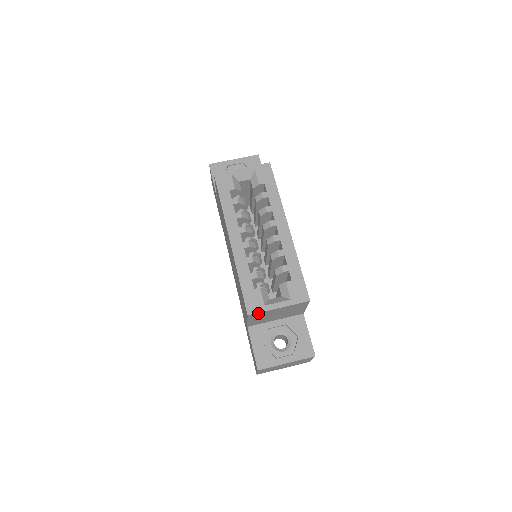
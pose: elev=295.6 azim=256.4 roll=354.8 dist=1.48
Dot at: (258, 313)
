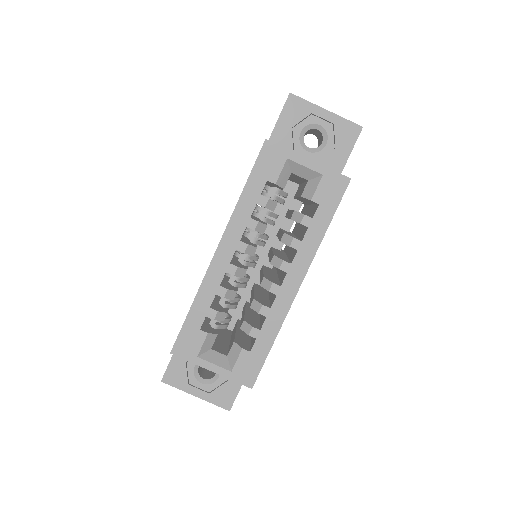
Dot at: (185, 357)
